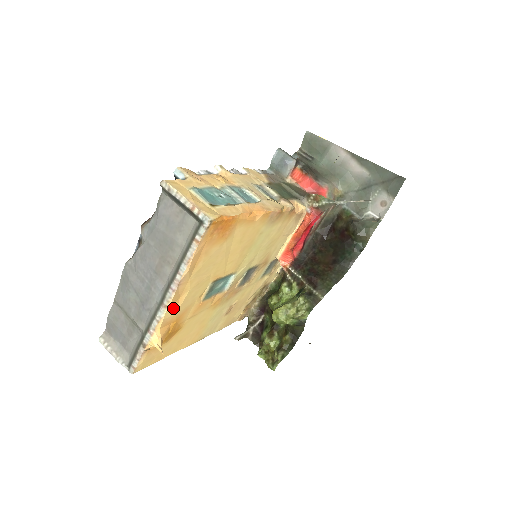
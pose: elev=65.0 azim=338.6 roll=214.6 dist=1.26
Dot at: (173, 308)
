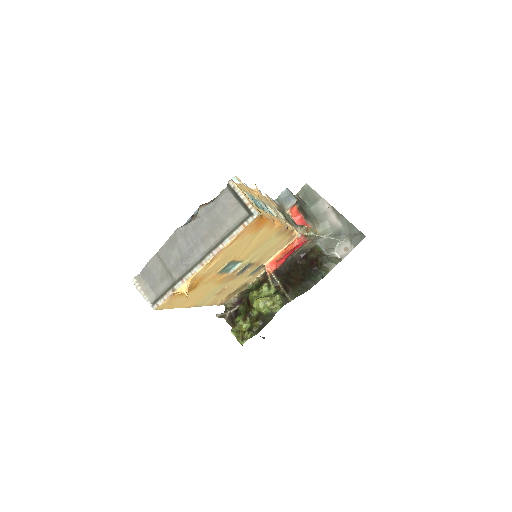
Dot at: (205, 268)
